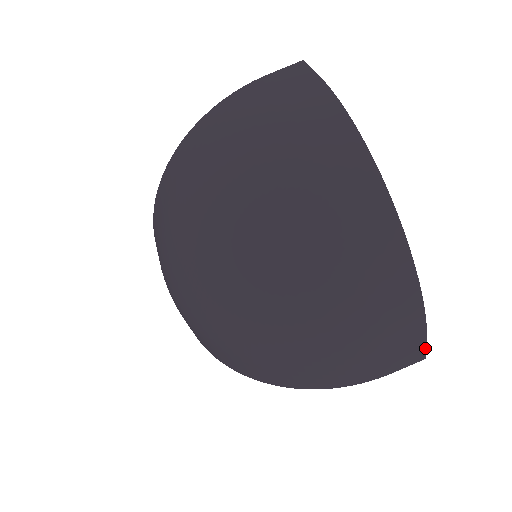
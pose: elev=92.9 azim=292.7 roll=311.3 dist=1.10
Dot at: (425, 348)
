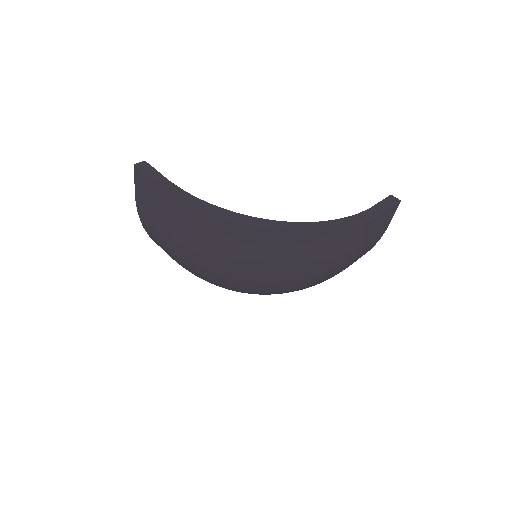
Dot at: (391, 208)
